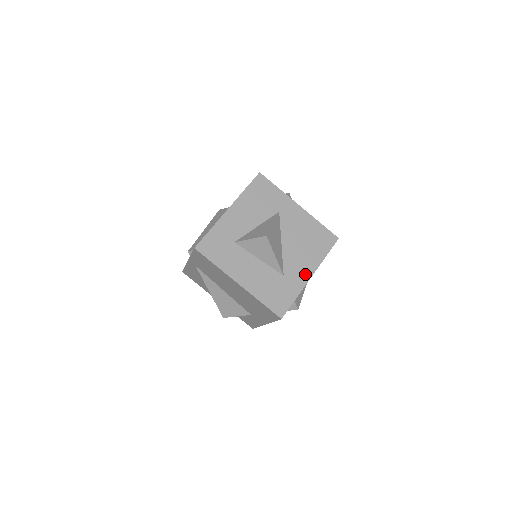
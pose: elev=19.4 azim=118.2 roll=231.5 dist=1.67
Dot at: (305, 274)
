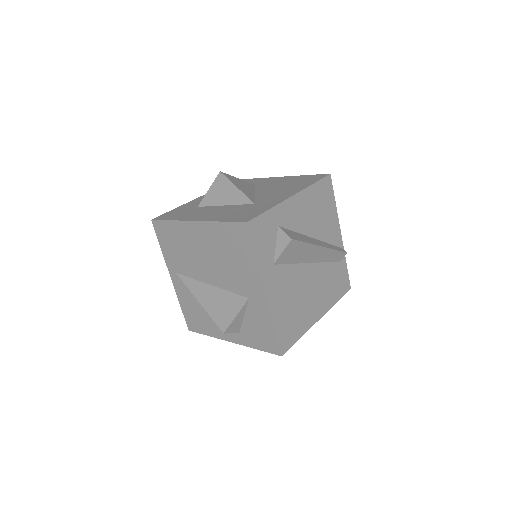
Dot at: (284, 196)
